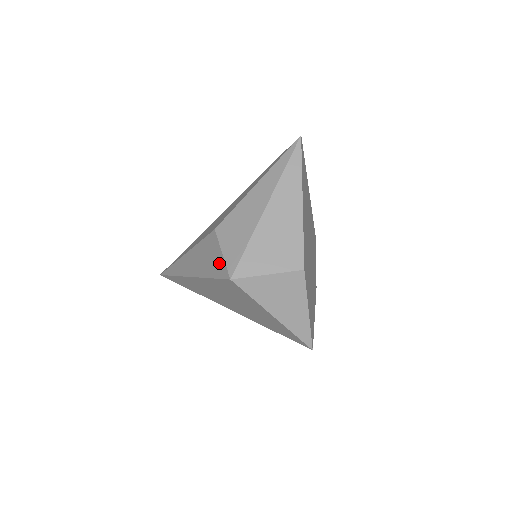
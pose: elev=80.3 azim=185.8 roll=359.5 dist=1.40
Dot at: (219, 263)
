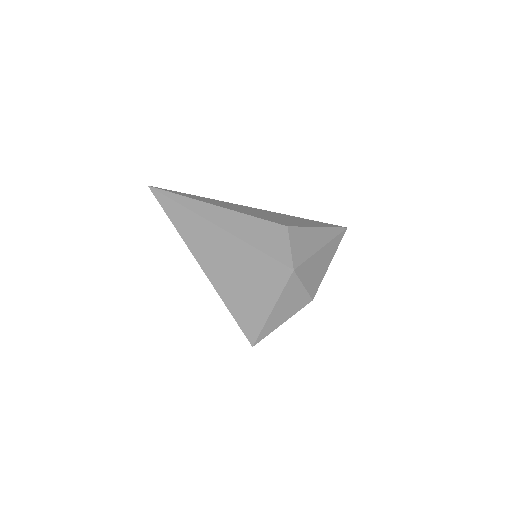
Dot at: (282, 250)
